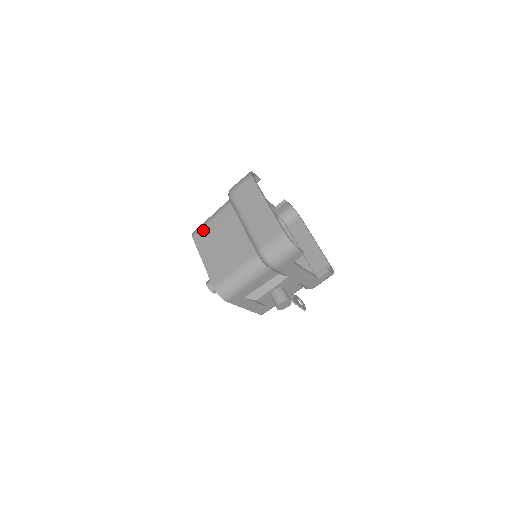
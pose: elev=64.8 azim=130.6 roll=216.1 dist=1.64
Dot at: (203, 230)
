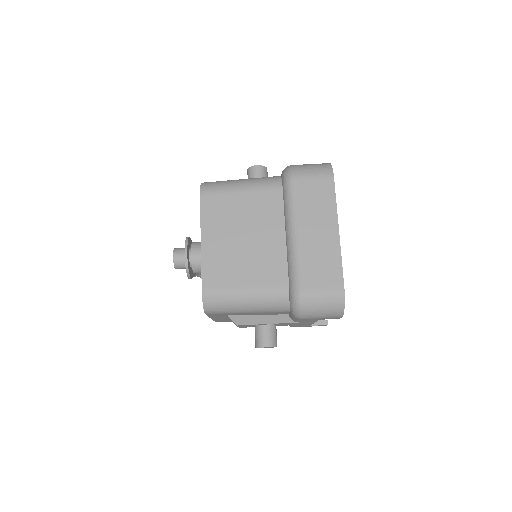
Dot at: (222, 196)
